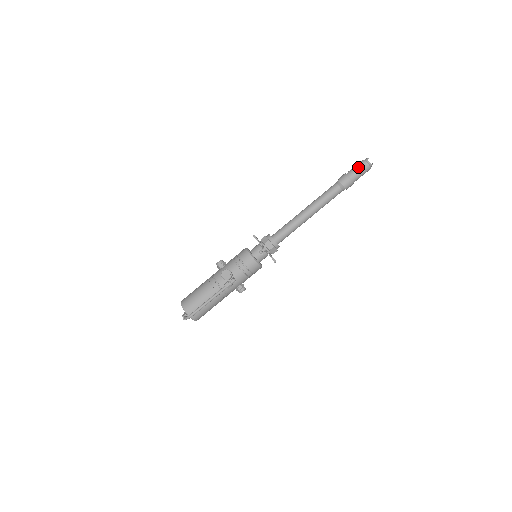
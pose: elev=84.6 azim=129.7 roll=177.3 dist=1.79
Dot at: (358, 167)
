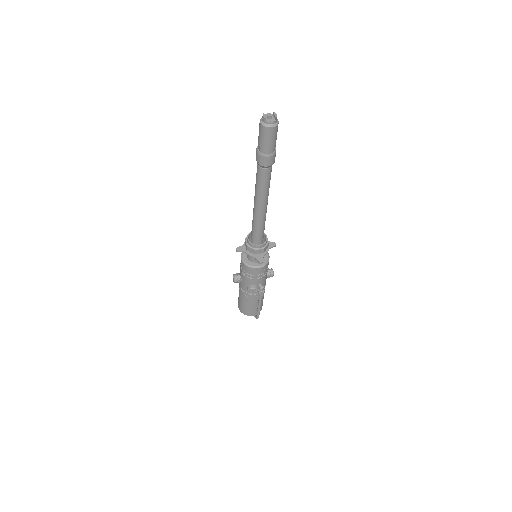
Dot at: (265, 139)
